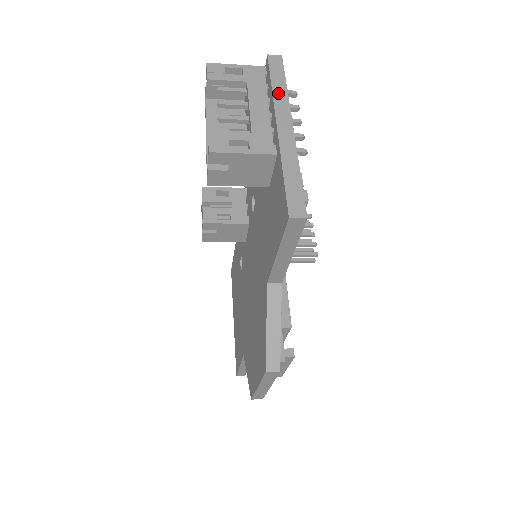
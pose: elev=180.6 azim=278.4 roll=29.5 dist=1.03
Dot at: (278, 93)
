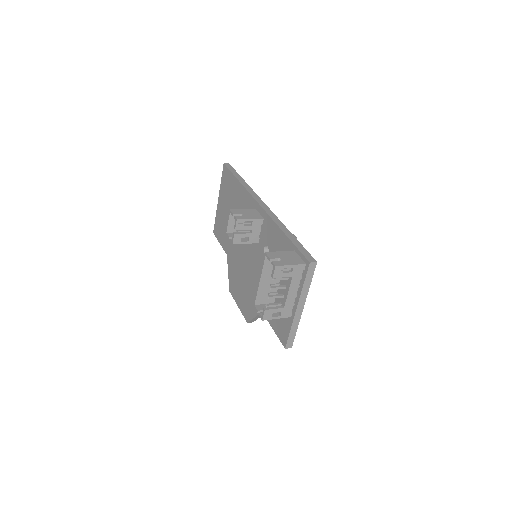
Dot at: (305, 289)
